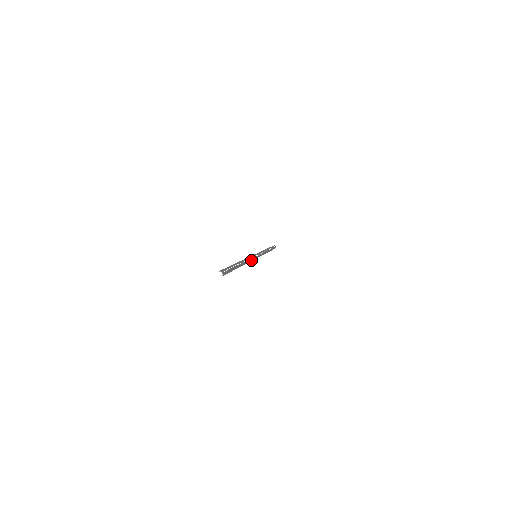
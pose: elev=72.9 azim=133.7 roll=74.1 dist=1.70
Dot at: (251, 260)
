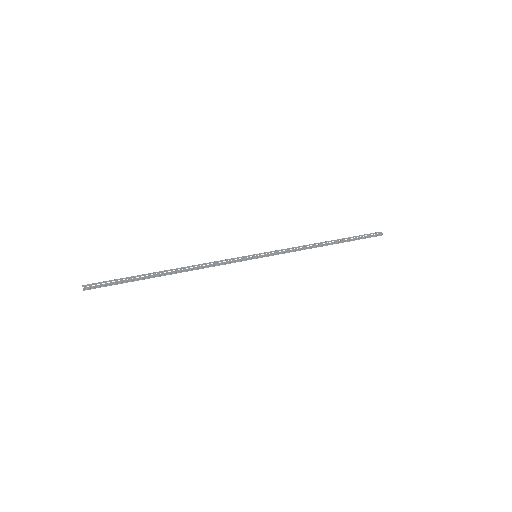
Dot at: (225, 263)
